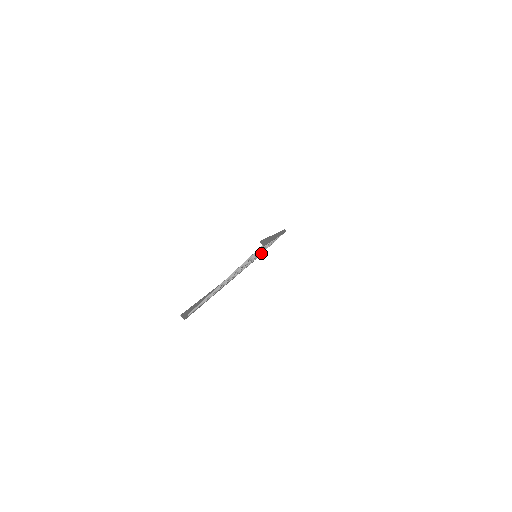
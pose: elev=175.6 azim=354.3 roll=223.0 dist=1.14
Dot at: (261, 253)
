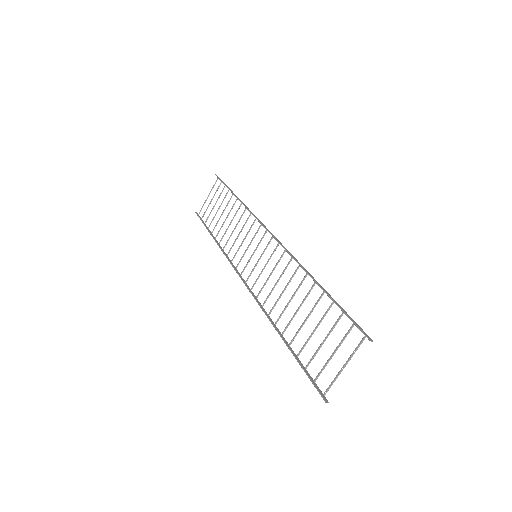
Dot at: occluded
